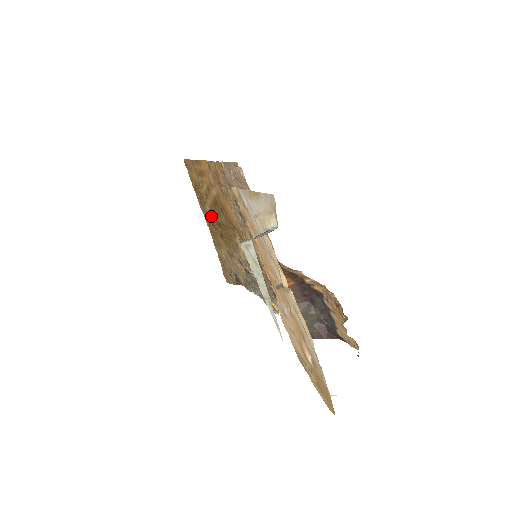
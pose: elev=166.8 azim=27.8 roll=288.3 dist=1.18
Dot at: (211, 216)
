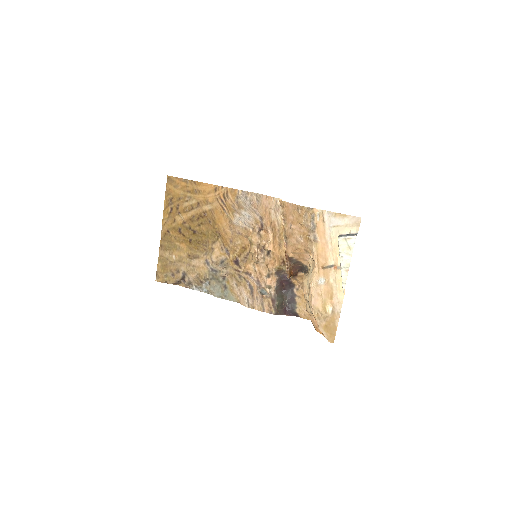
Dot at: (183, 224)
